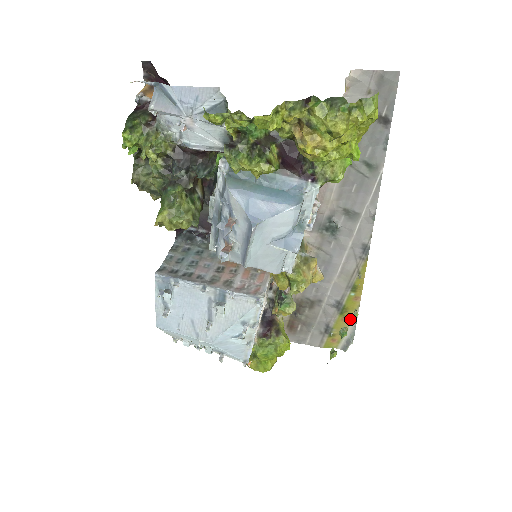
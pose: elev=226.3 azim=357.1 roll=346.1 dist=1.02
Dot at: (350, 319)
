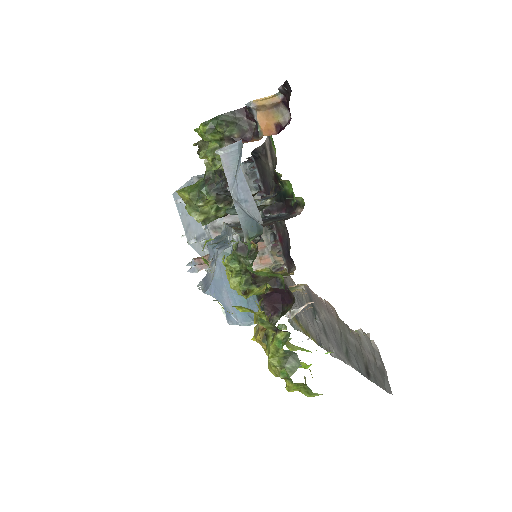
Dot at: (299, 326)
